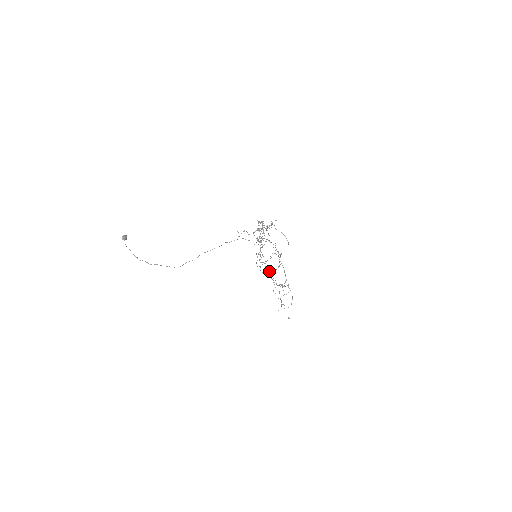
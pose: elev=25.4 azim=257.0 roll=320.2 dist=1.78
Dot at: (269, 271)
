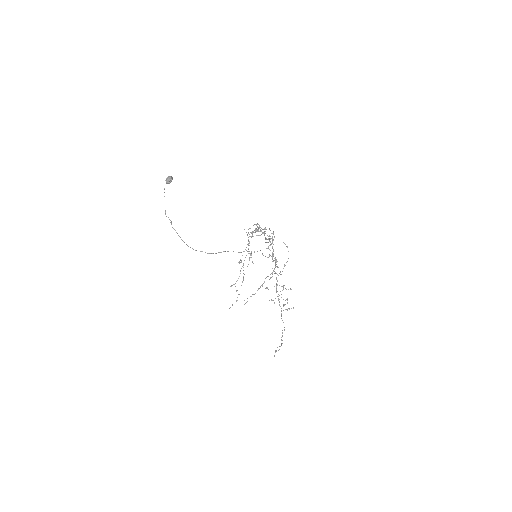
Dot at: occluded
